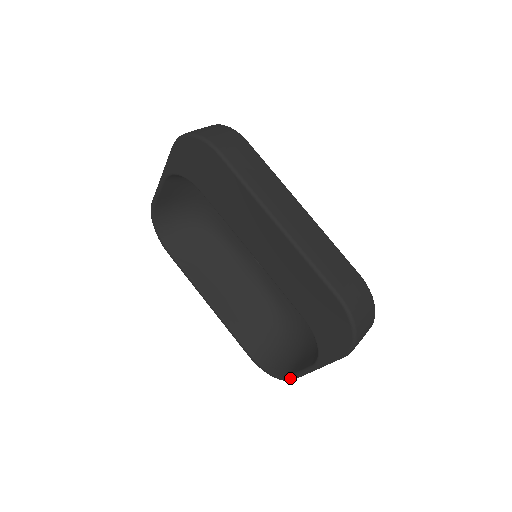
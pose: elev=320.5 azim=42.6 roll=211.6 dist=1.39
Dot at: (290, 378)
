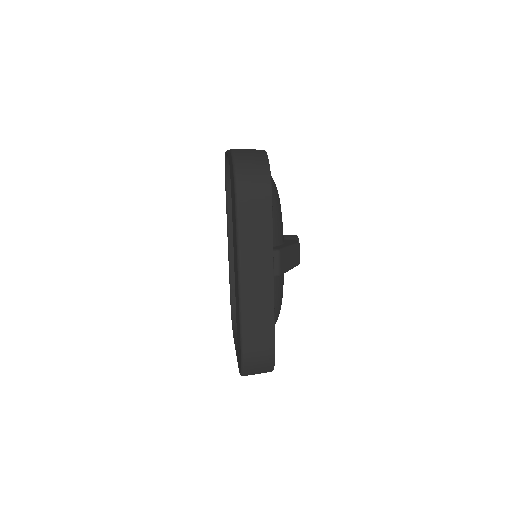
Dot at: (233, 335)
